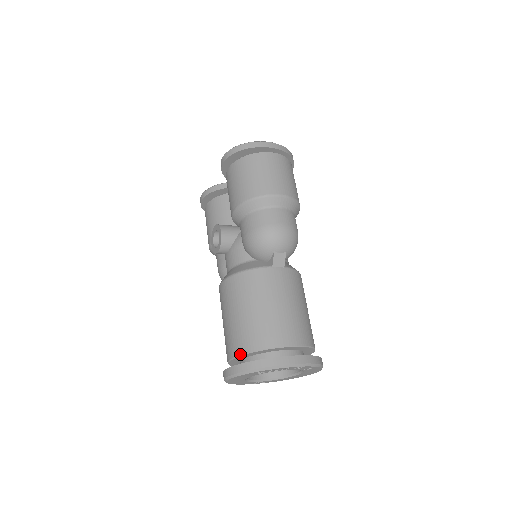
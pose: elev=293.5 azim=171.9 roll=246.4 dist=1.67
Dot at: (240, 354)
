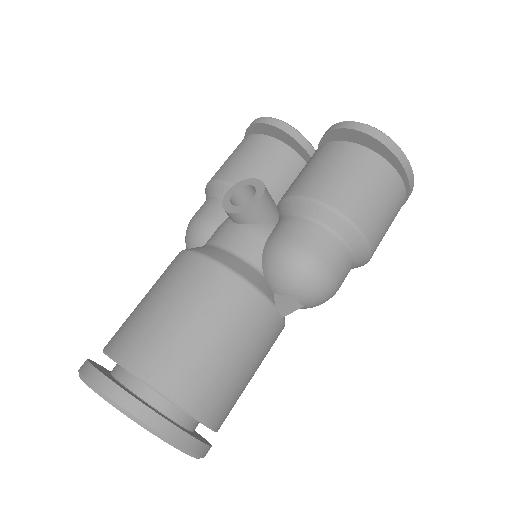
Dot at: (137, 374)
